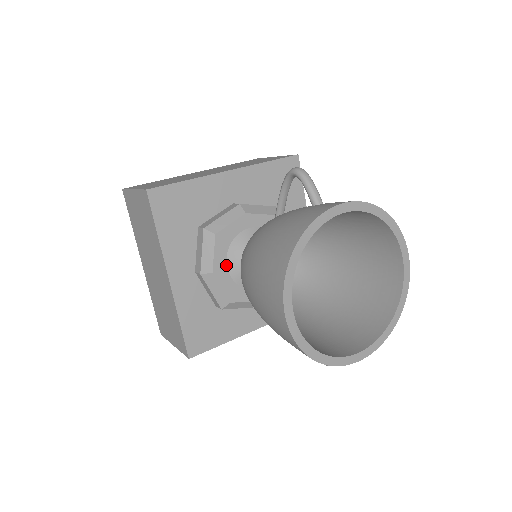
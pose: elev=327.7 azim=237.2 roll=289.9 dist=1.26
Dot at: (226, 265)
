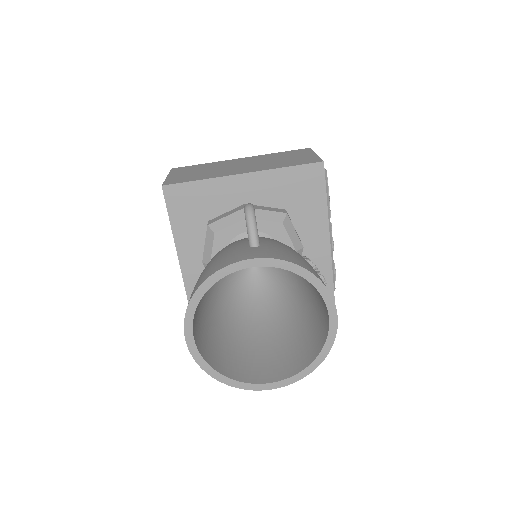
Dot at: occluded
